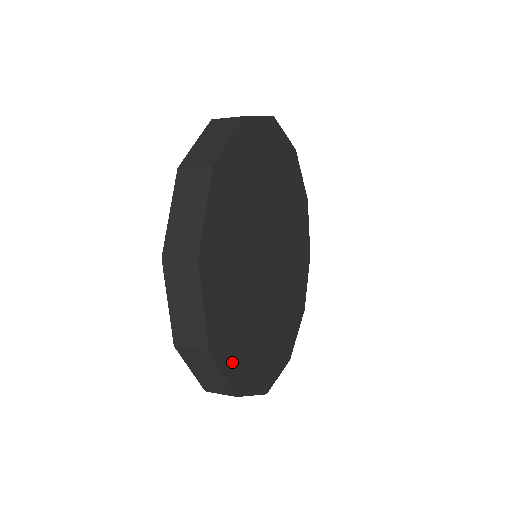
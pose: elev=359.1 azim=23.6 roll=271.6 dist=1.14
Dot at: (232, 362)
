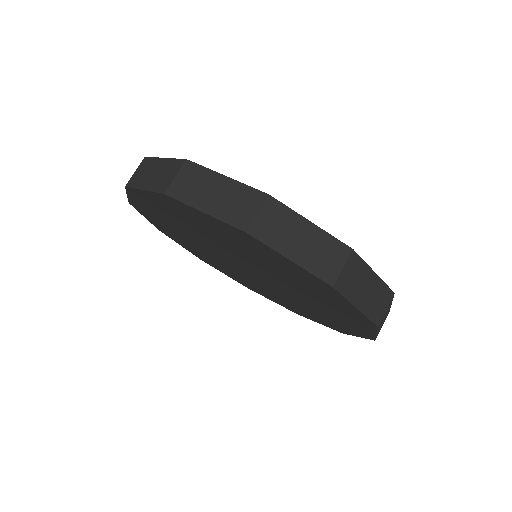
Dot at: occluded
